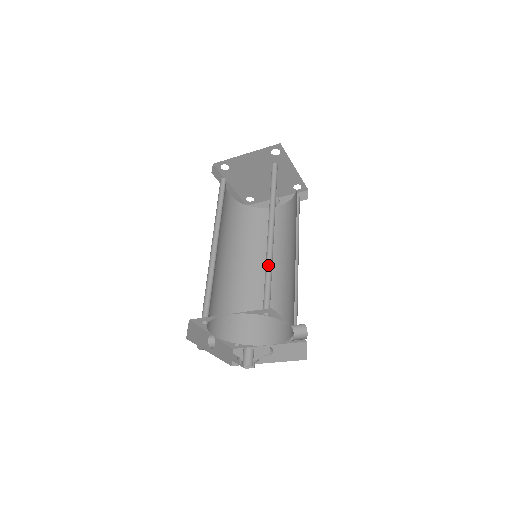
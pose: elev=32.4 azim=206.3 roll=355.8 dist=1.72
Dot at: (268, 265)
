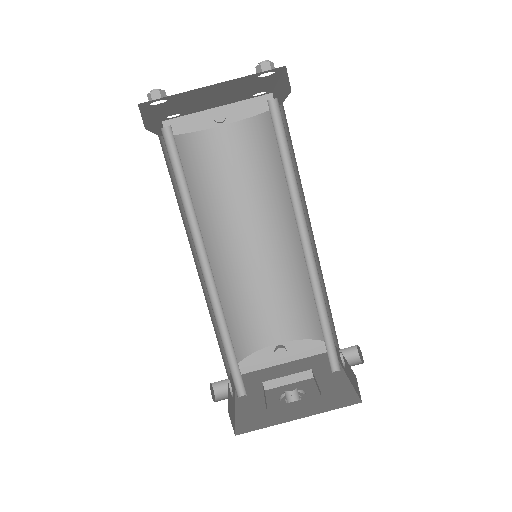
Dot at: (316, 301)
